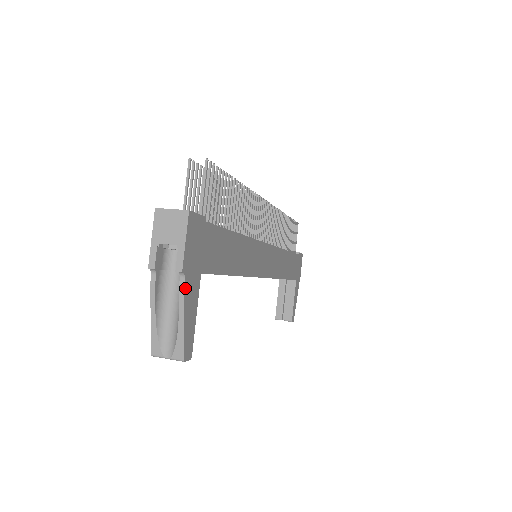
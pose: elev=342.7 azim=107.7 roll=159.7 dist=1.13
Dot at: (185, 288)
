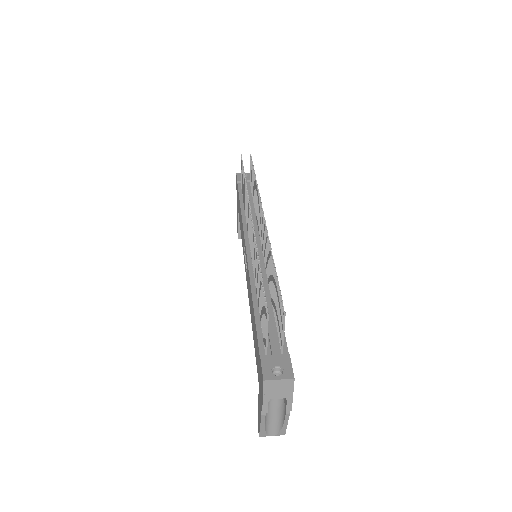
Dot at: (289, 411)
